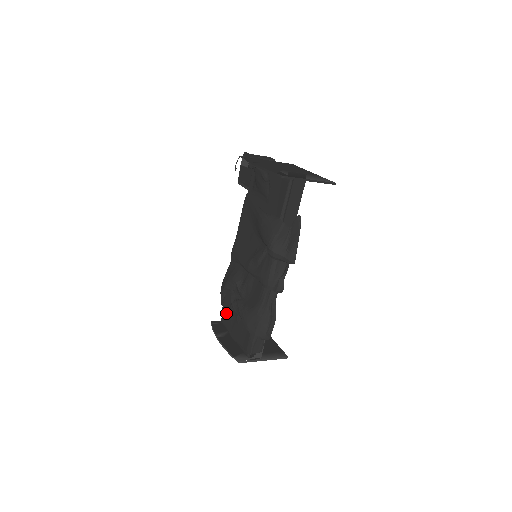
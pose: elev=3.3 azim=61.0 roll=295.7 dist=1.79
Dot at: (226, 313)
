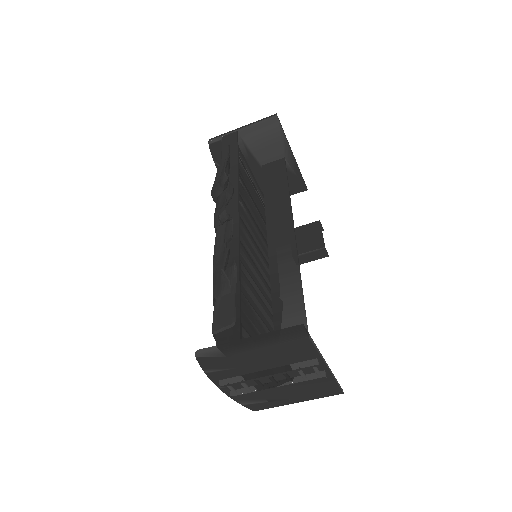
Dot at: occluded
